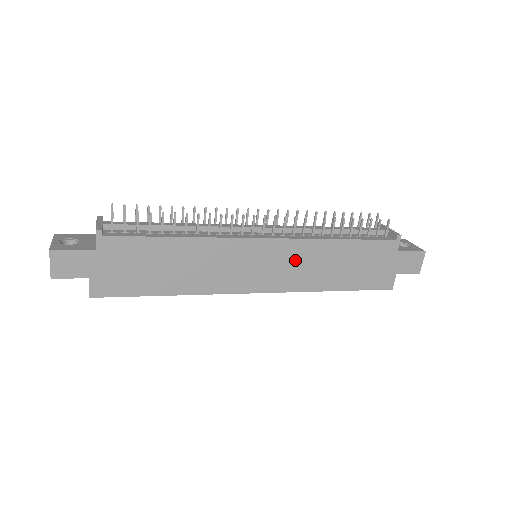
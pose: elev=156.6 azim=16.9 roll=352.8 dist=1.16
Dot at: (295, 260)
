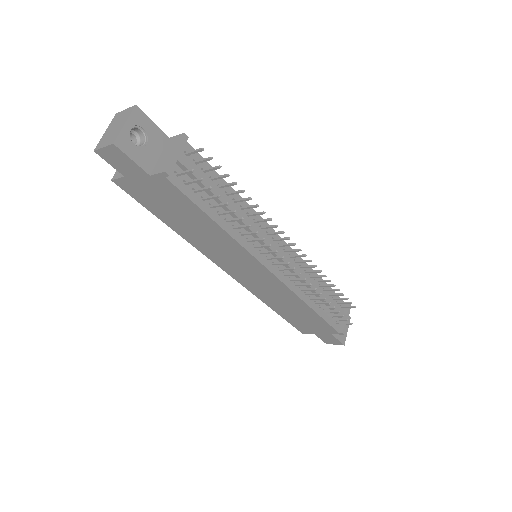
Dot at: (272, 288)
